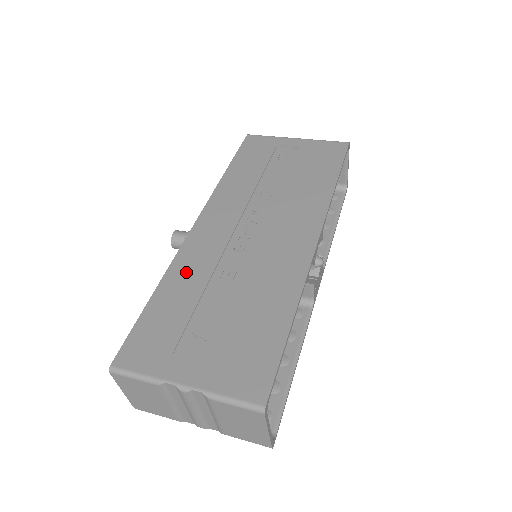
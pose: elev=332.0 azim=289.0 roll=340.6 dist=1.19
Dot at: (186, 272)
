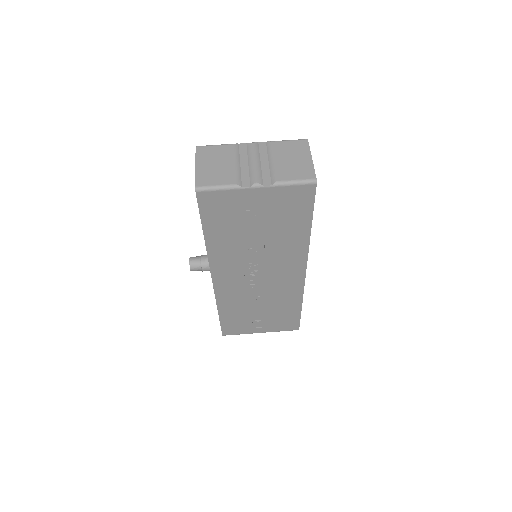
Dot at: (230, 303)
